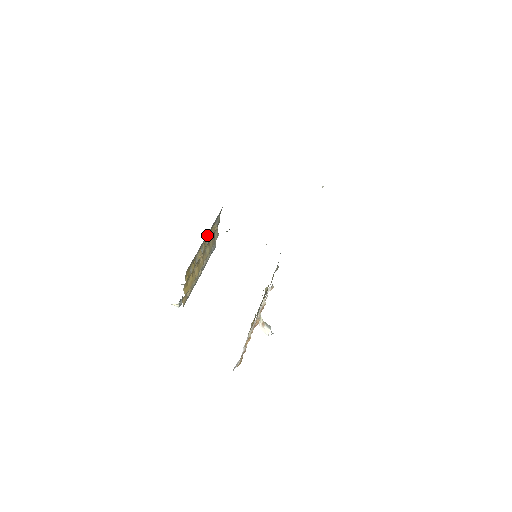
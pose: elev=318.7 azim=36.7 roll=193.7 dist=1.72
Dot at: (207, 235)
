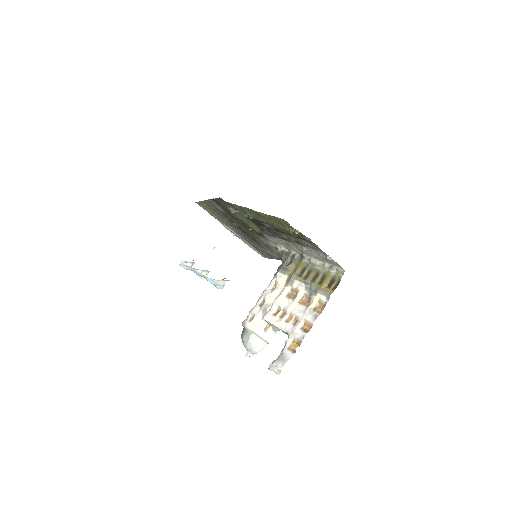
Dot at: occluded
